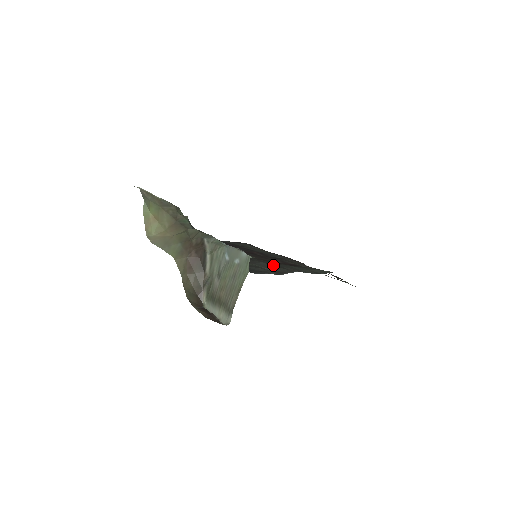
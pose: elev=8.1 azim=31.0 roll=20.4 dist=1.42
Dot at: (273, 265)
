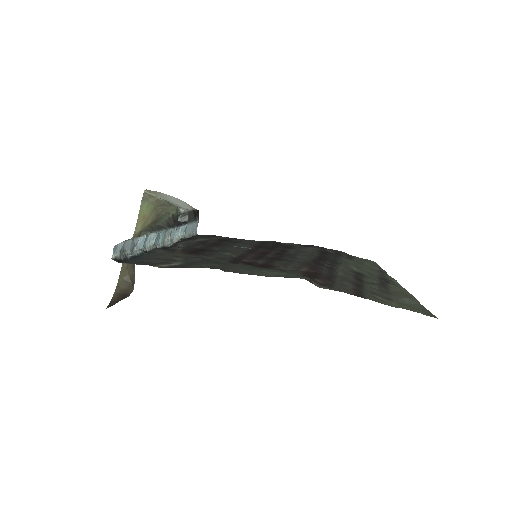
Dot at: (202, 261)
